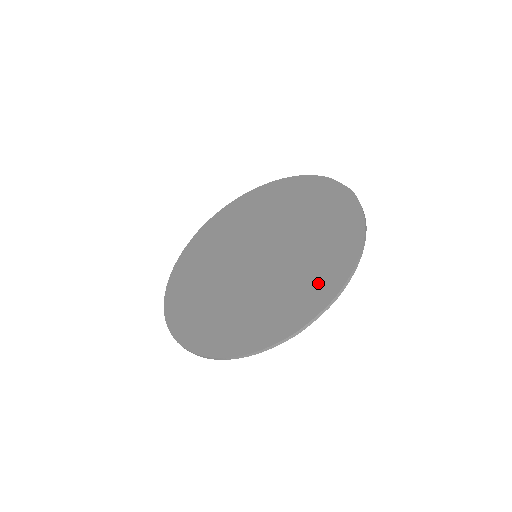
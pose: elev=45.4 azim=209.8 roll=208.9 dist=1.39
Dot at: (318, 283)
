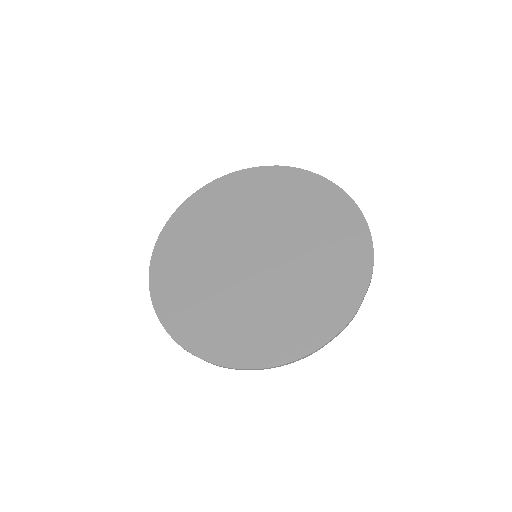
Dot at: (233, 341)
